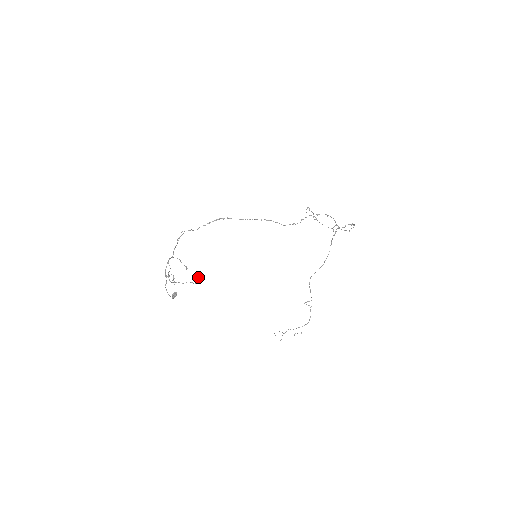
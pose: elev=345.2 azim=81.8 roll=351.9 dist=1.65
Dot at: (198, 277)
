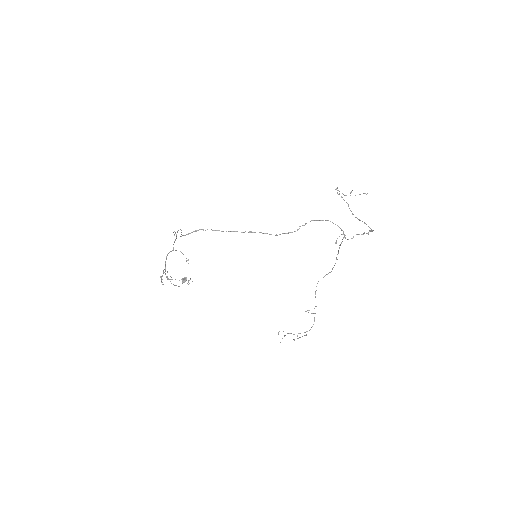
Dot at: (188, 280)
